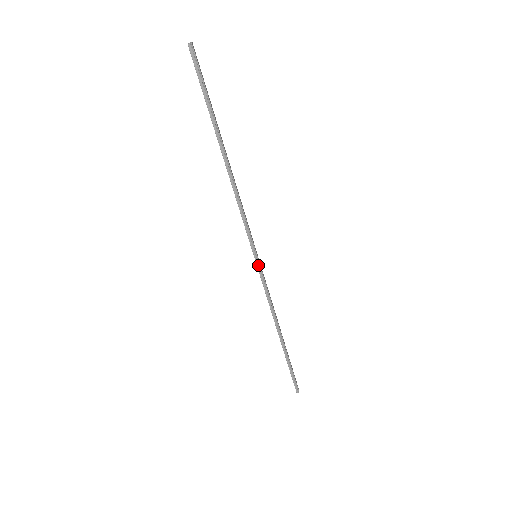
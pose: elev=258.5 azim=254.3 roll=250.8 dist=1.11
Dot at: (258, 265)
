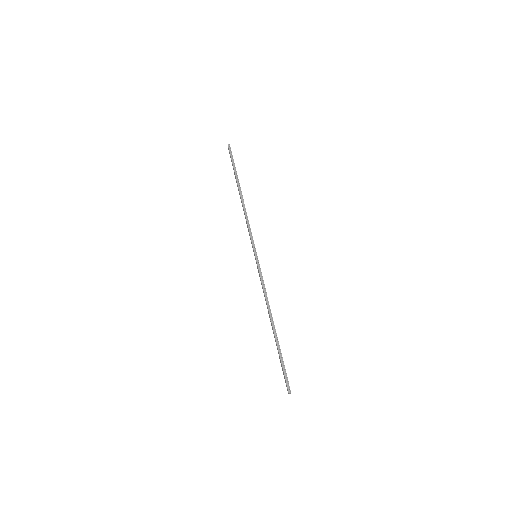
Dot at: (257, 260)
